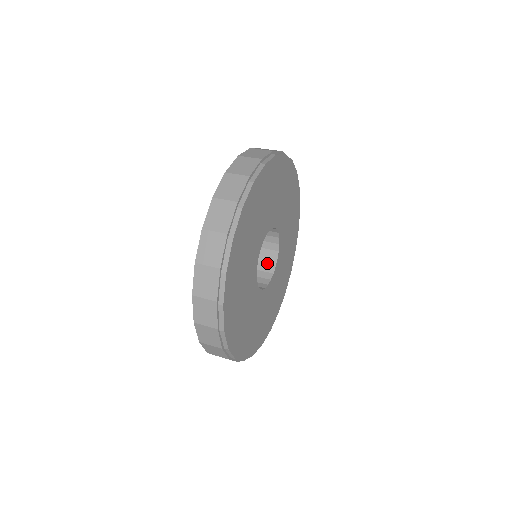
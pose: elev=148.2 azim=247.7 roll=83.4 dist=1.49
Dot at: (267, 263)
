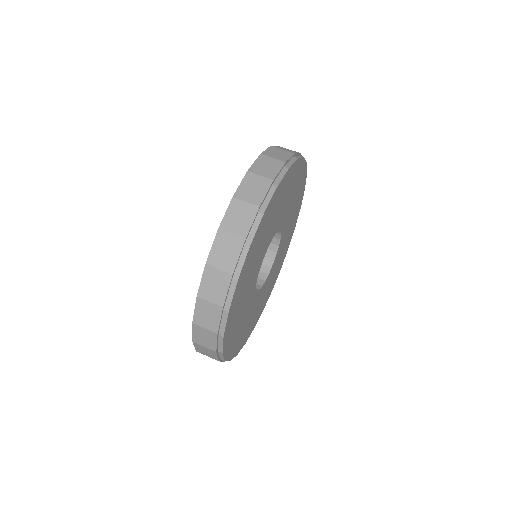
Dot at: occluded
